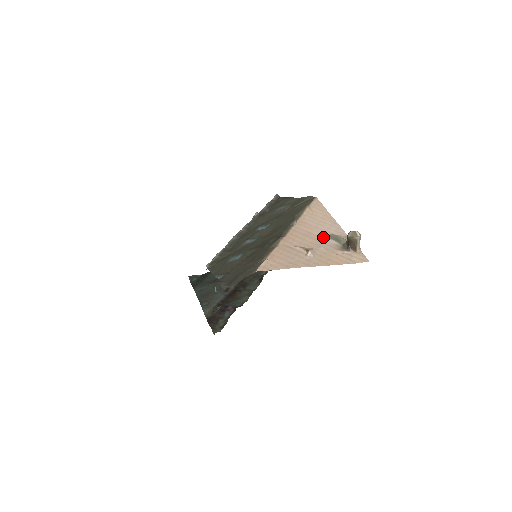
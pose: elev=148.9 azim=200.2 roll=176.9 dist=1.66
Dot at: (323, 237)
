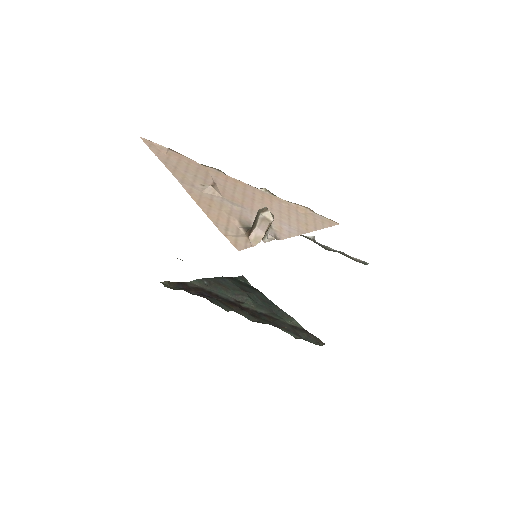
Dot at: (255, 210)
